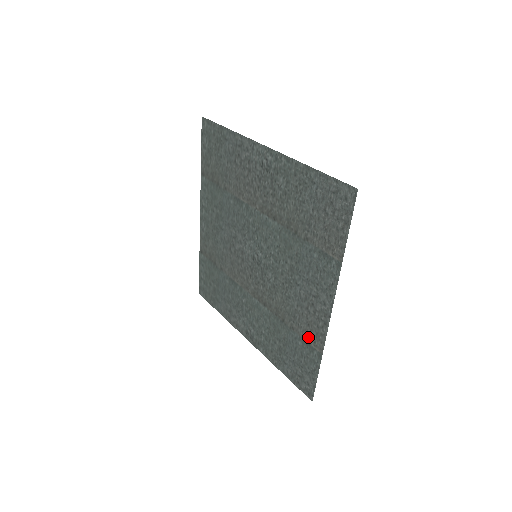
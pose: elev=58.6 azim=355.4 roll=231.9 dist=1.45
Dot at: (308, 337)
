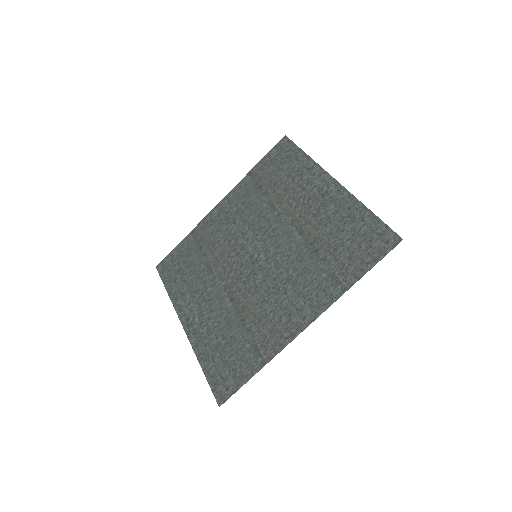
Dot at: (262, 343)
